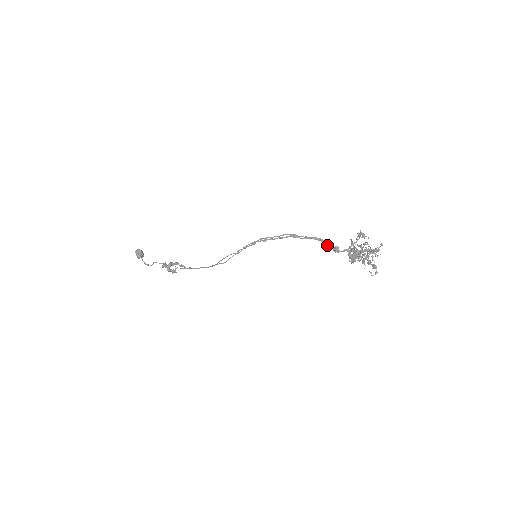
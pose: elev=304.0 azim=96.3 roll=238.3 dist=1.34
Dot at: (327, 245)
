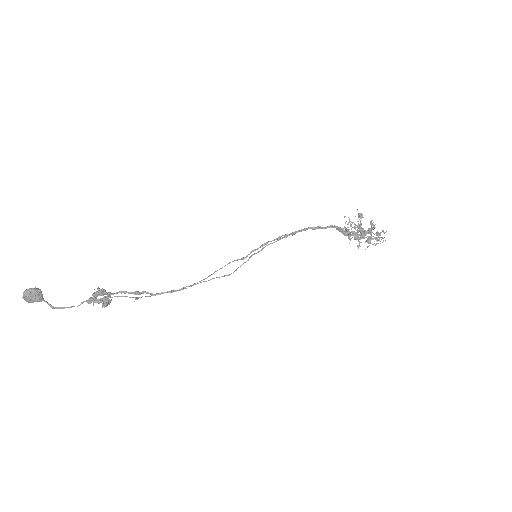
Dot at: occluded
